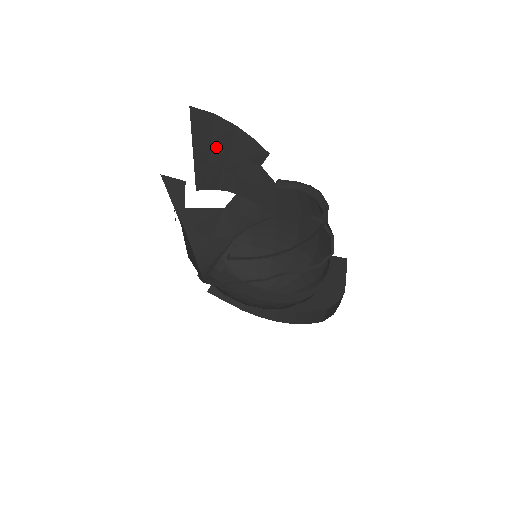
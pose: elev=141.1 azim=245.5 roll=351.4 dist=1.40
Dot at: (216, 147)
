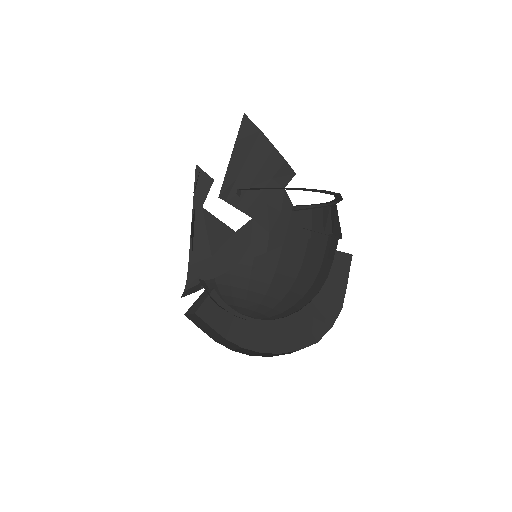
Dot at: (251, 162)
